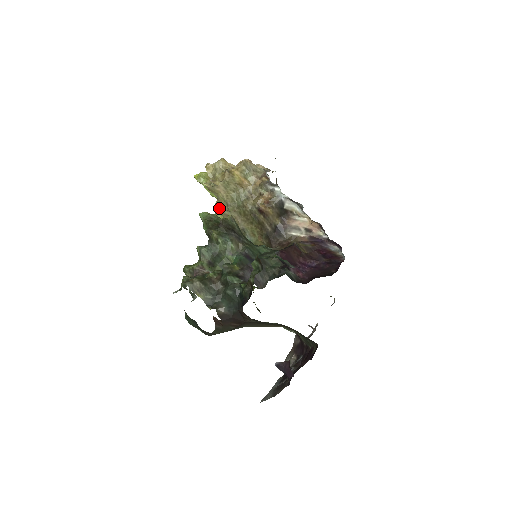
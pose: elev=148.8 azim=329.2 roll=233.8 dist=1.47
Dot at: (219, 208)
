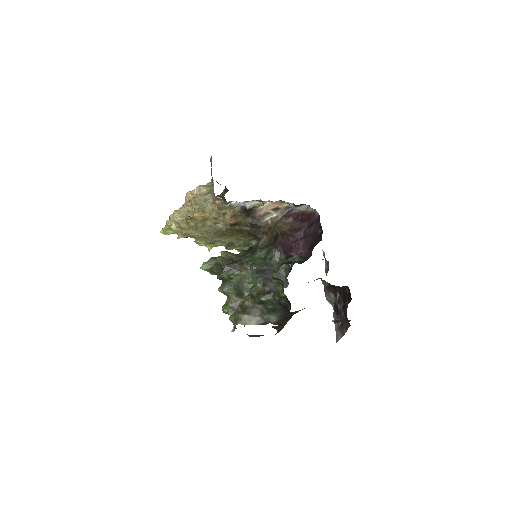
Dot at: (201, 243)
